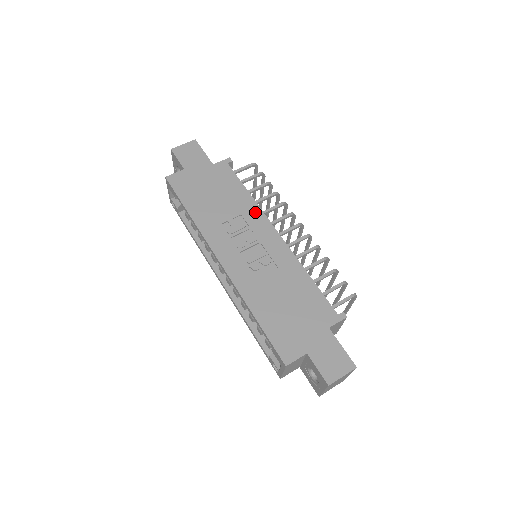
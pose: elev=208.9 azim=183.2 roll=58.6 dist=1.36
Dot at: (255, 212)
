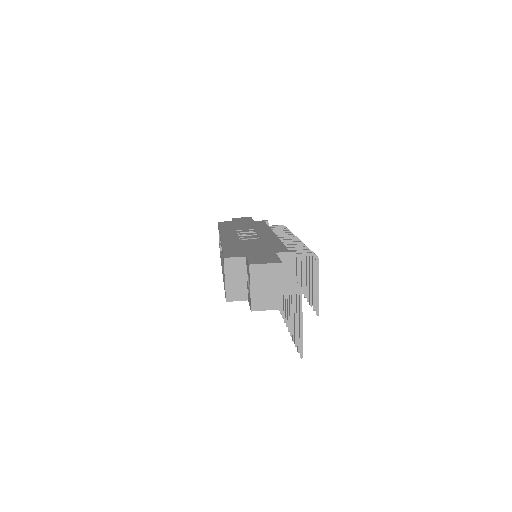
Dot at: (265, 229)
